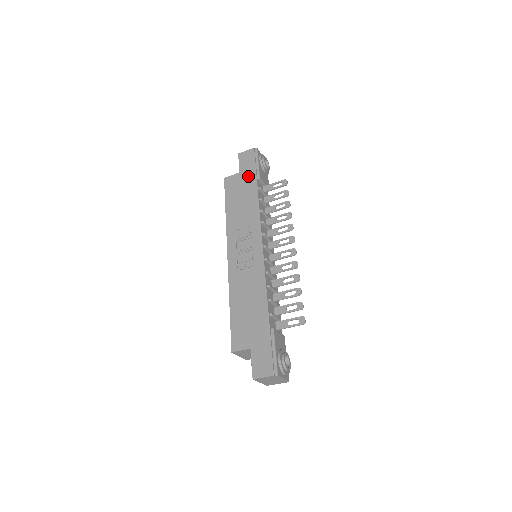
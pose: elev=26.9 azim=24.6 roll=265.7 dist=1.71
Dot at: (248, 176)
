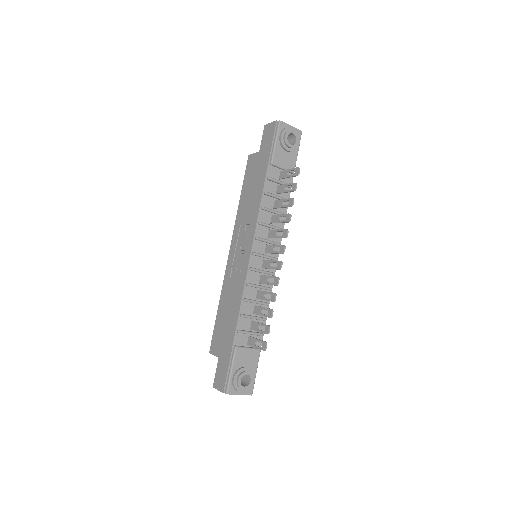
Dot at: (263, 159)
